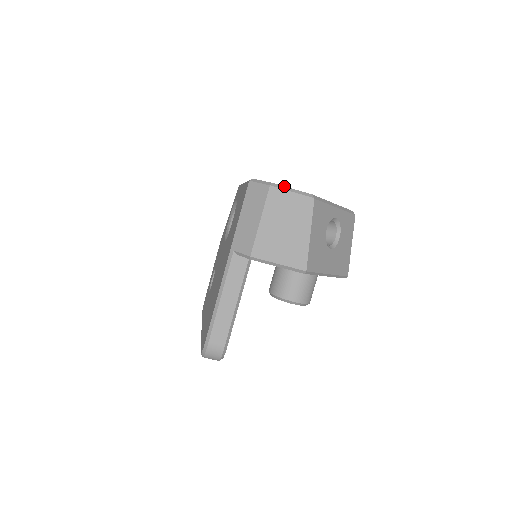
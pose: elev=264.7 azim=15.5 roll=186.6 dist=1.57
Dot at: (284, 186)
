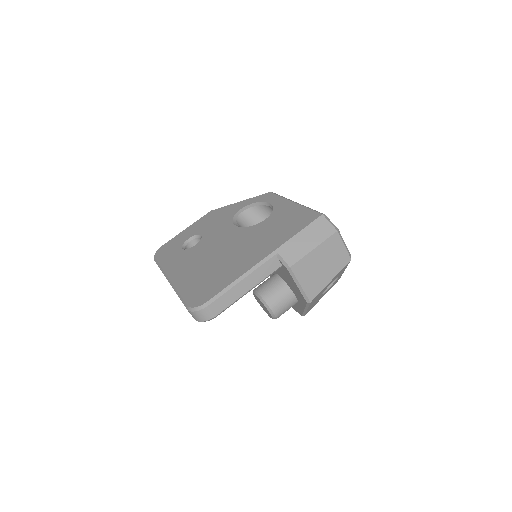
Dot at: occluded
